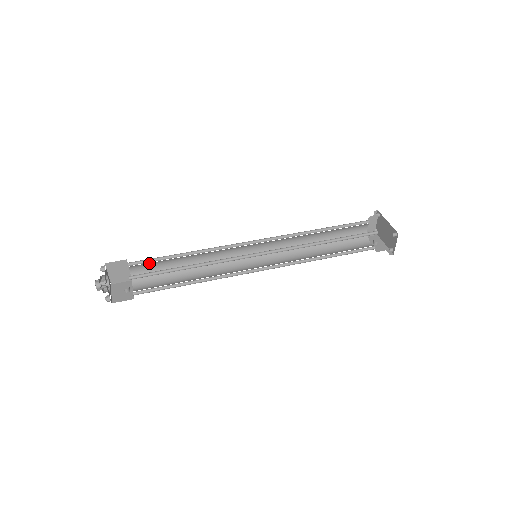
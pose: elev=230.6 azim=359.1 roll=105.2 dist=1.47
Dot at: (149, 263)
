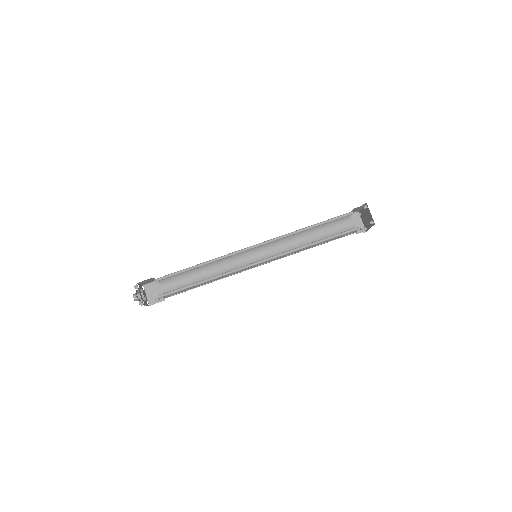
Dot at: (175, 279)
